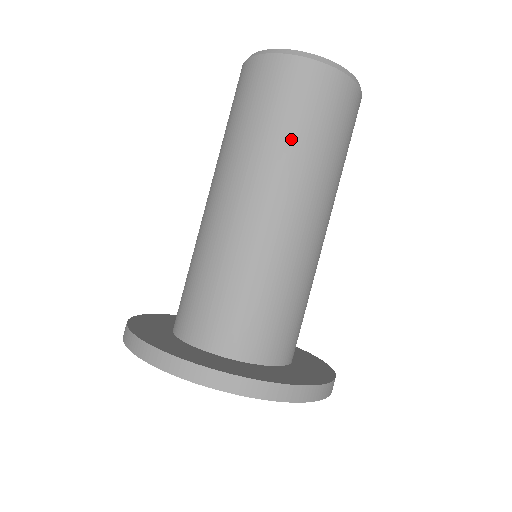
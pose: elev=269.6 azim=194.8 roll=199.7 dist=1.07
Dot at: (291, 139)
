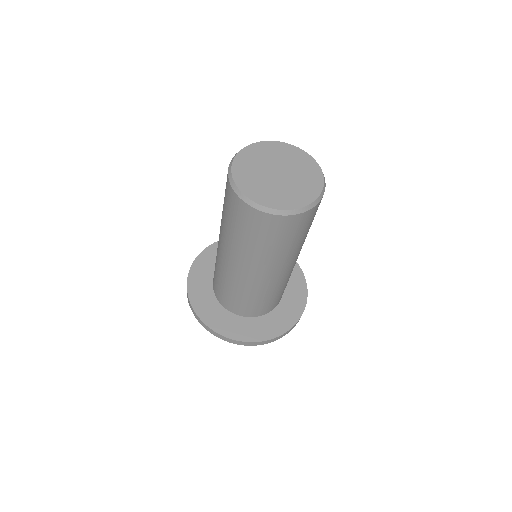
Dot at: (241, 240)
